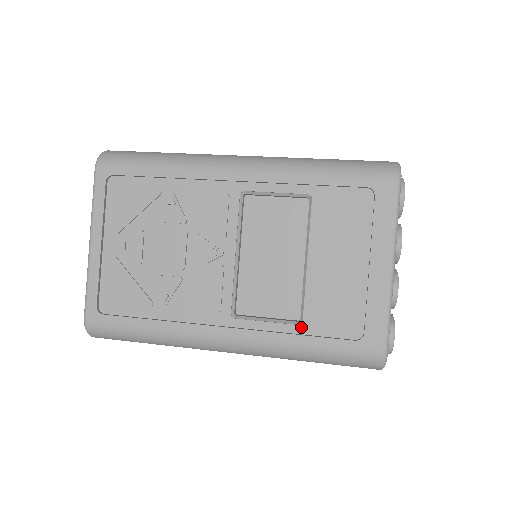
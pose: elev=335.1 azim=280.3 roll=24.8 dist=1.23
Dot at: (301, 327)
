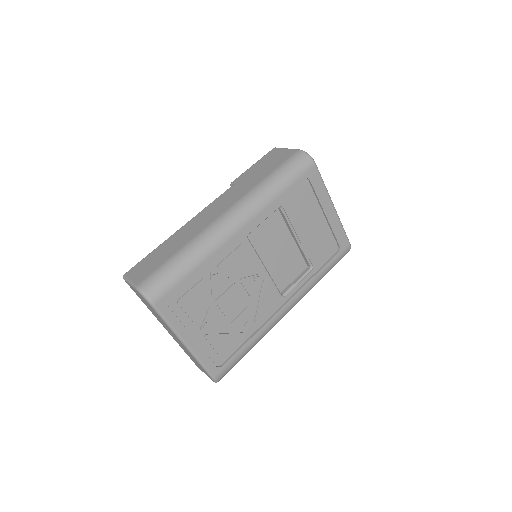
Dot at: (314, 270)
